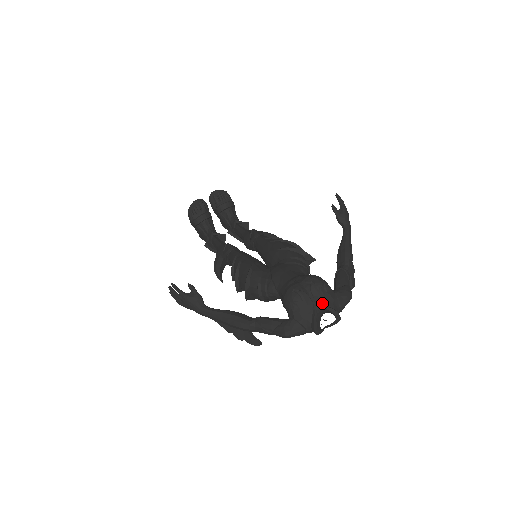
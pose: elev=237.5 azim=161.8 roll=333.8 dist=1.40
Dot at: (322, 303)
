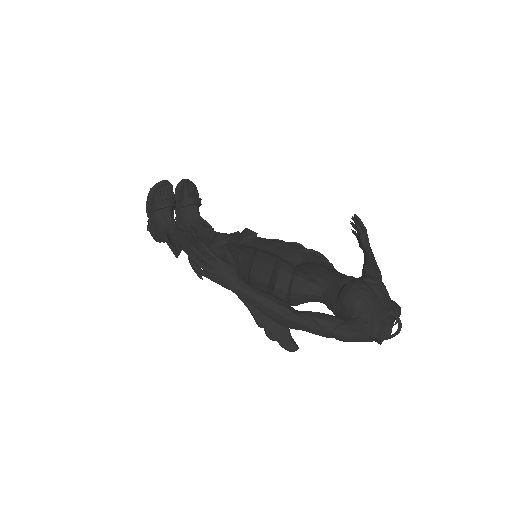
Dot at: (388, 308)
